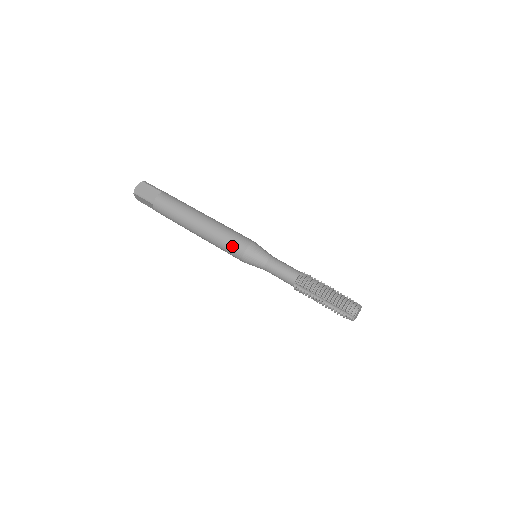
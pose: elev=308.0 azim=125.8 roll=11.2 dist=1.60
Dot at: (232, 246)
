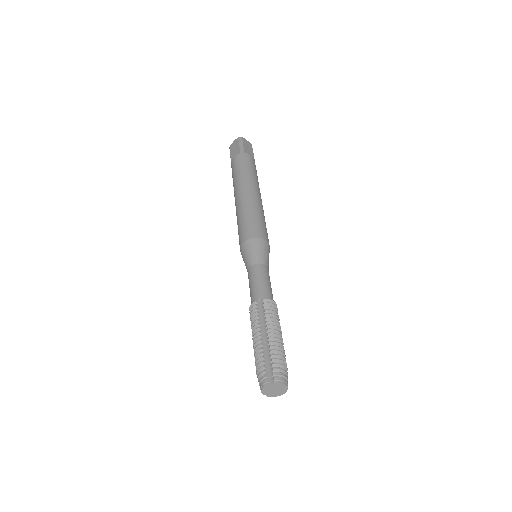
Dot at: (255, 225)
